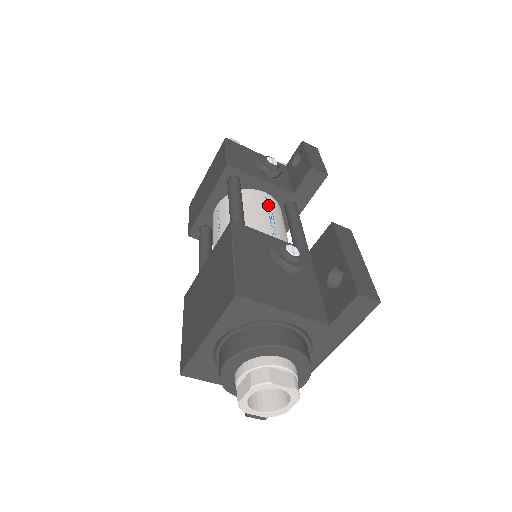
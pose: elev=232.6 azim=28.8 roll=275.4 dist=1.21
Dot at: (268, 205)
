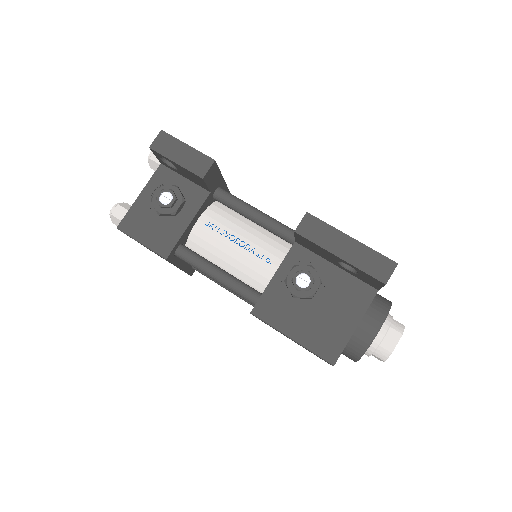
Dot at: (218, 231)
